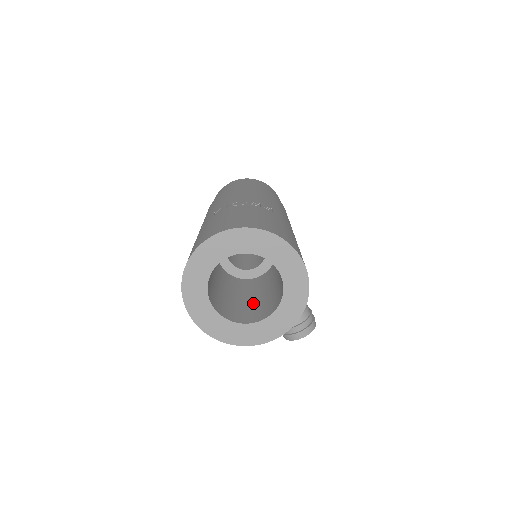
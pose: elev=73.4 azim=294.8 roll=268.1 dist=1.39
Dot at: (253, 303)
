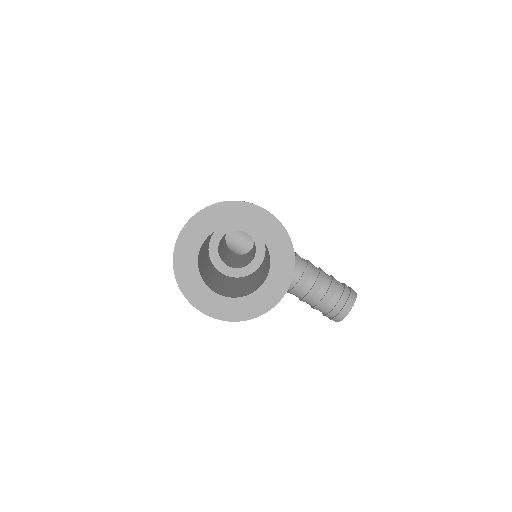
Dot at: (258, 279)
